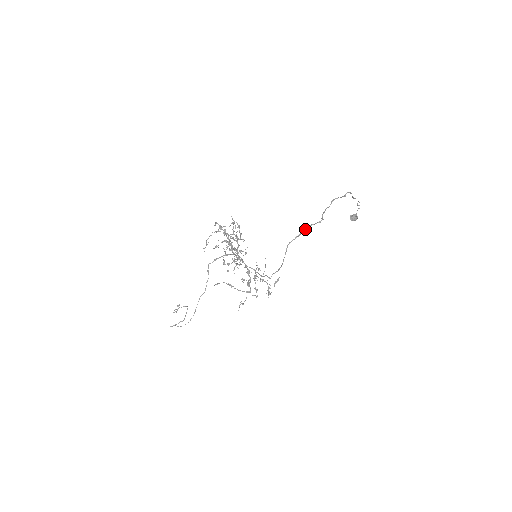
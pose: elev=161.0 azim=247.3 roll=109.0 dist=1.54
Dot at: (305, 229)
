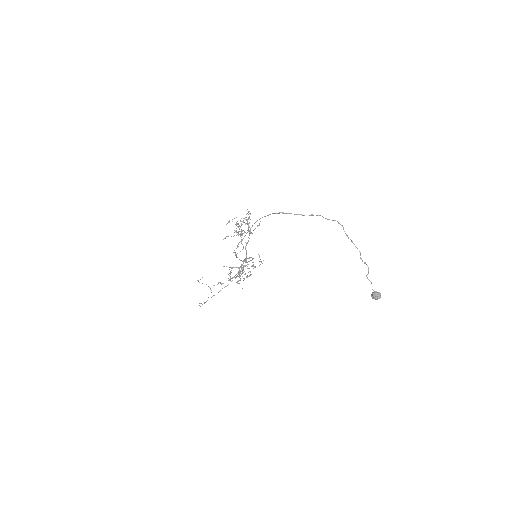
Dot at: (268, 215)
